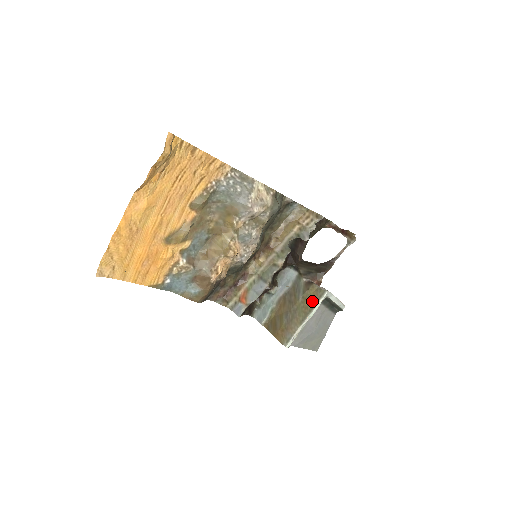
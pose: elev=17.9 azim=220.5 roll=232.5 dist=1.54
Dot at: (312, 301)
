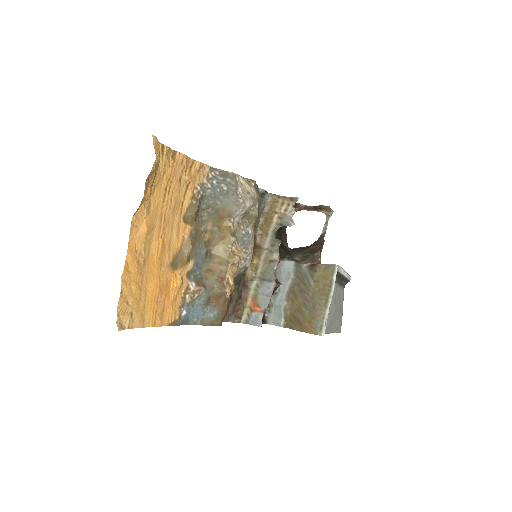
Dot at: (326, 280)
